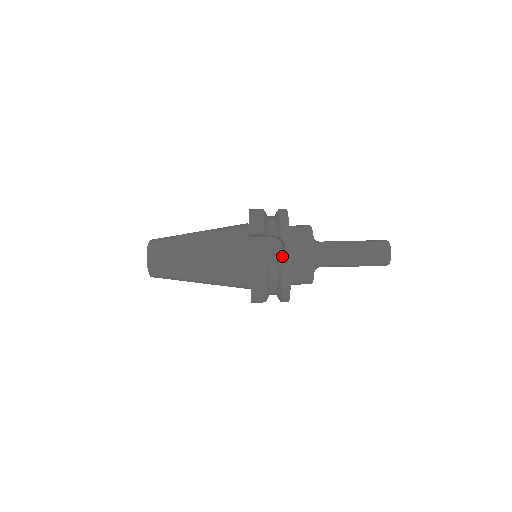
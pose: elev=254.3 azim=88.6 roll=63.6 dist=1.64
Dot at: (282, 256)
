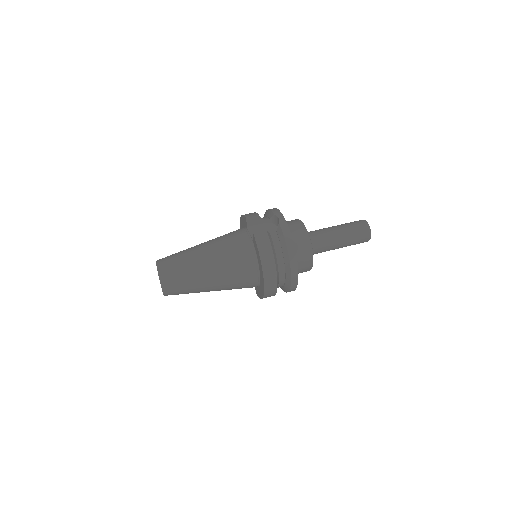
Dot at: (280, 224)
